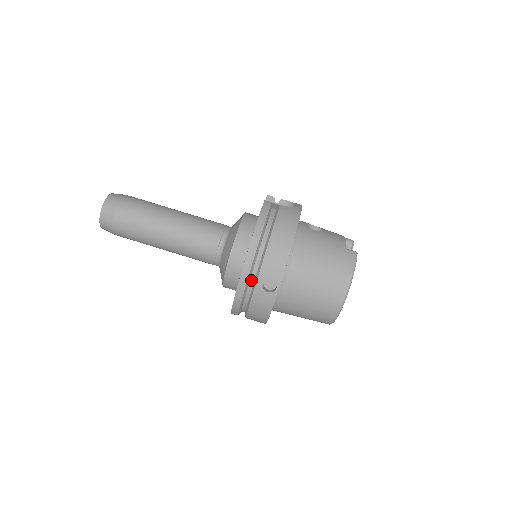
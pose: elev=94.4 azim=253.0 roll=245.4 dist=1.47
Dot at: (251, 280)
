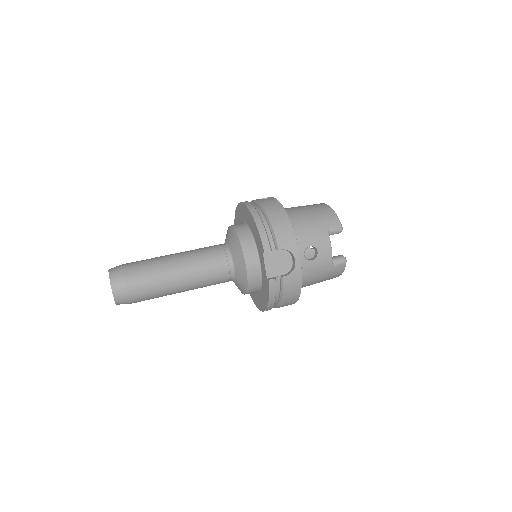
Dot at: occluded
